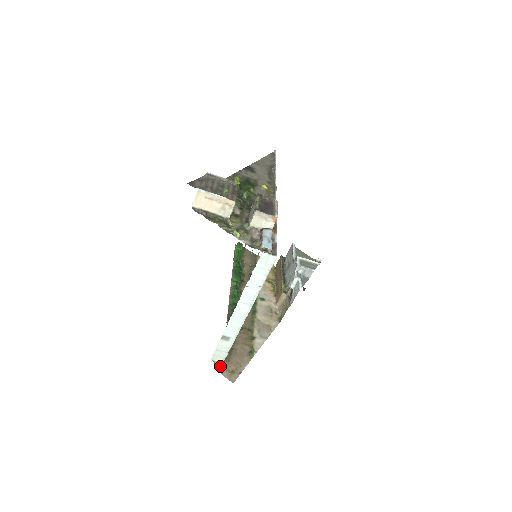
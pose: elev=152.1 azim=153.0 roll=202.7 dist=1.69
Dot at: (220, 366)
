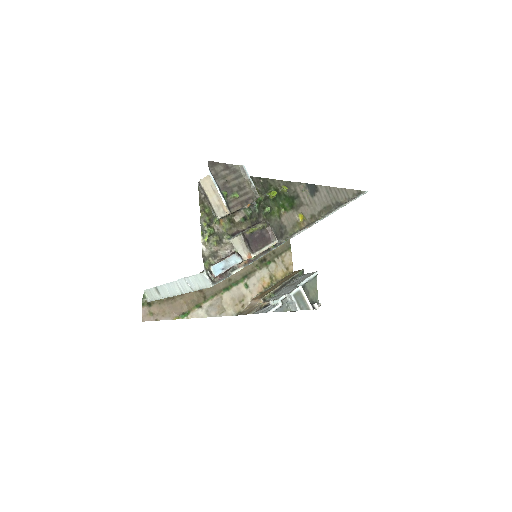
Dot at: (147, 301)
